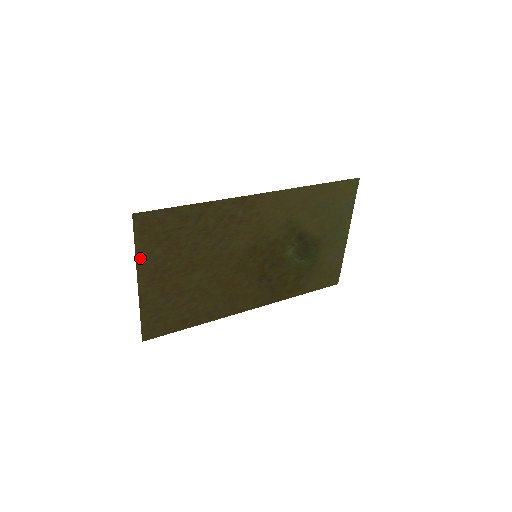
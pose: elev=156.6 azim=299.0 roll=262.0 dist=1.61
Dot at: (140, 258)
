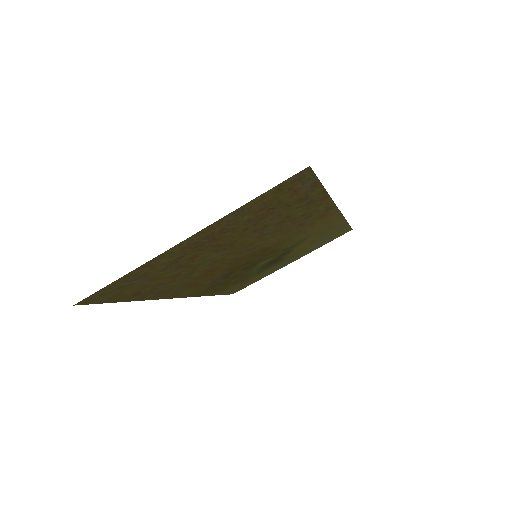
Dot at: (230, 215)
